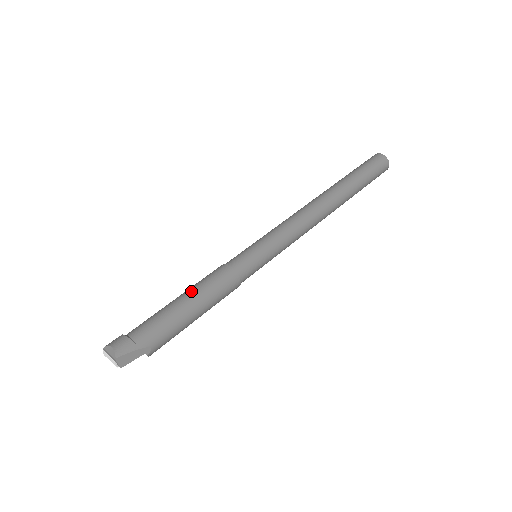
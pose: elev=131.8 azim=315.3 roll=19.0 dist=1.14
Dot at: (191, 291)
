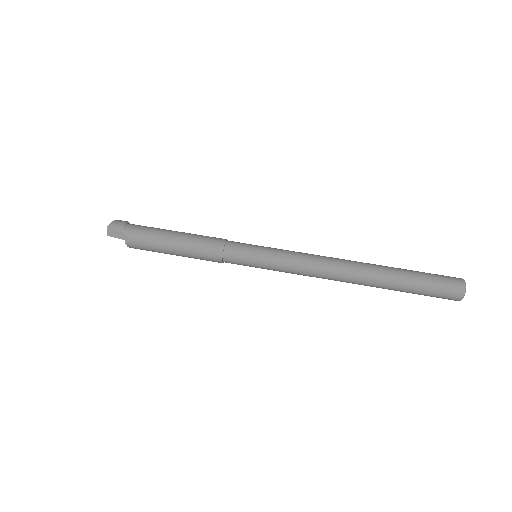
Dot at: (186, 233)
